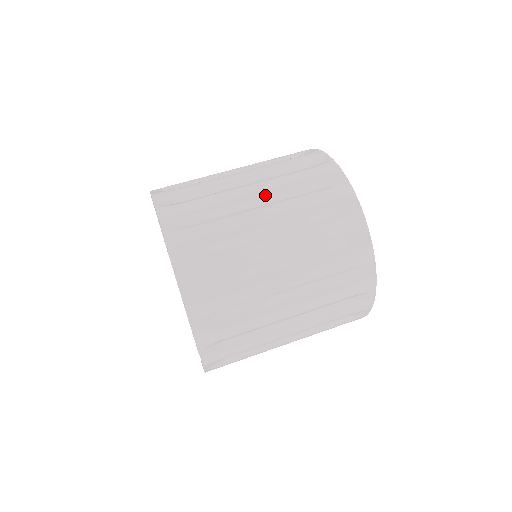
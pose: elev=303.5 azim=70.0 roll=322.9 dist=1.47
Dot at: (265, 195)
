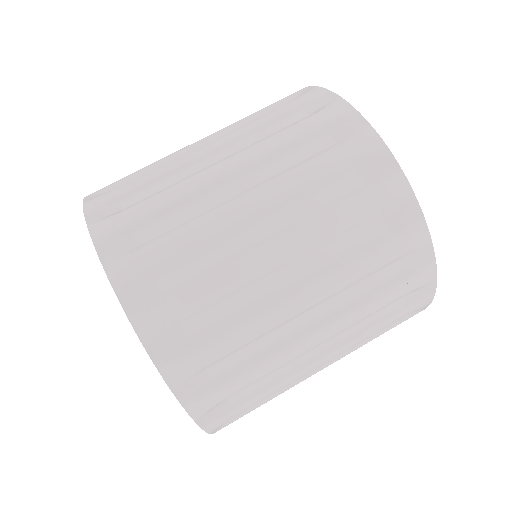
Dot at: (299, 260)
